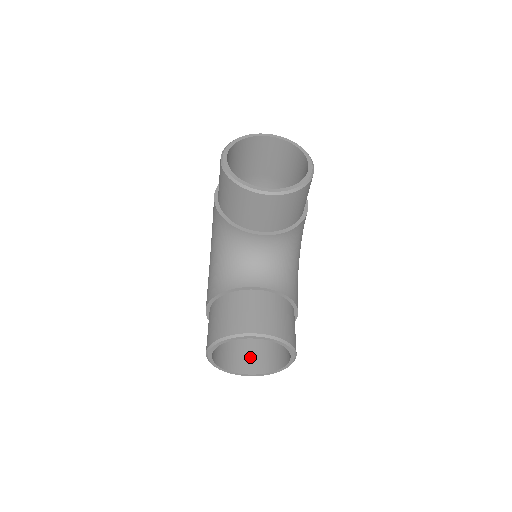
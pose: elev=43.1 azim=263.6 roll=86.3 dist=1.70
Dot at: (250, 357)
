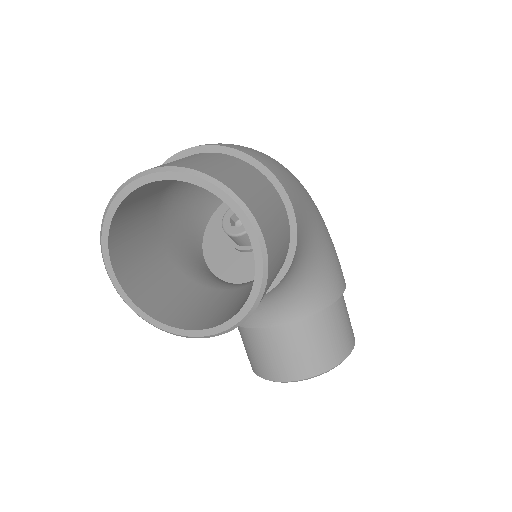
Dot at: occluded
